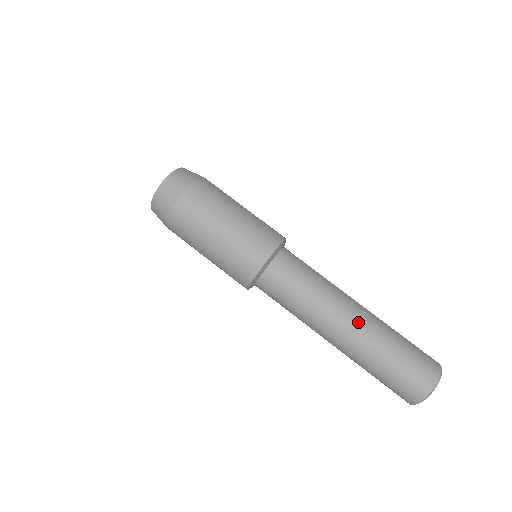
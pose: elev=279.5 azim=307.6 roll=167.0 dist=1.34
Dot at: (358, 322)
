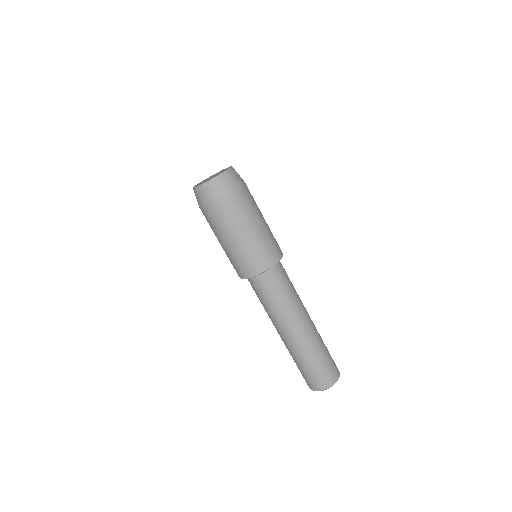
Dot at: (308, 329)
